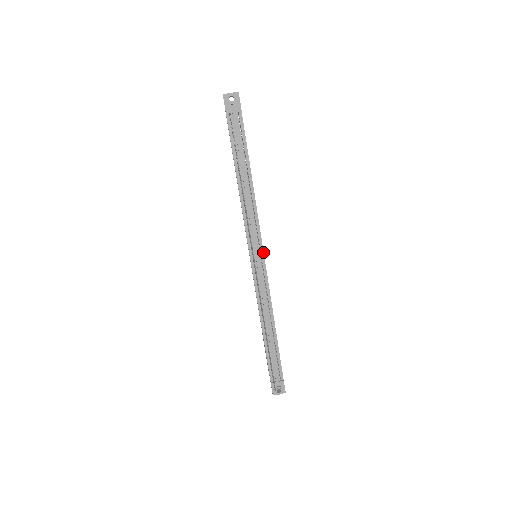
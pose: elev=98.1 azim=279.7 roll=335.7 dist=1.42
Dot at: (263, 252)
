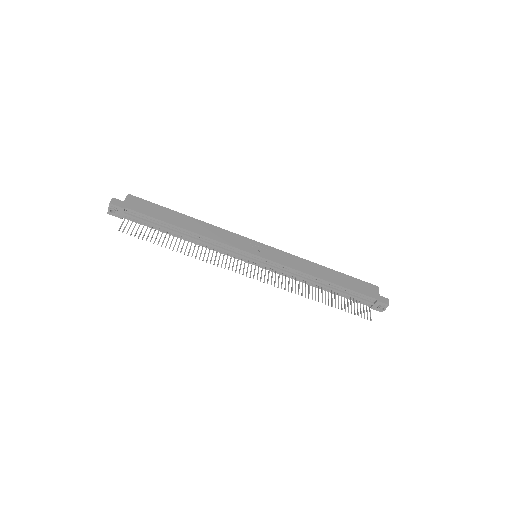
Dot at: (253, 255)
